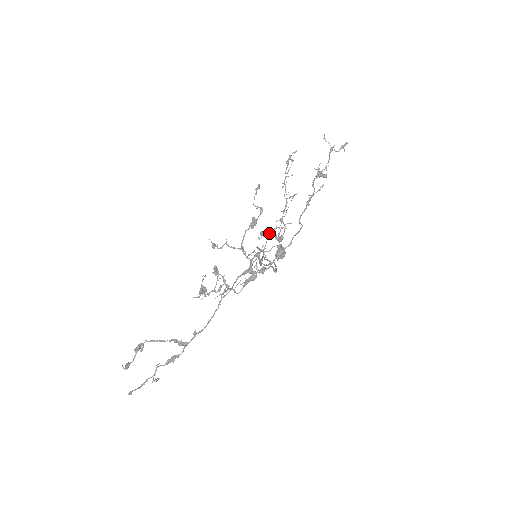
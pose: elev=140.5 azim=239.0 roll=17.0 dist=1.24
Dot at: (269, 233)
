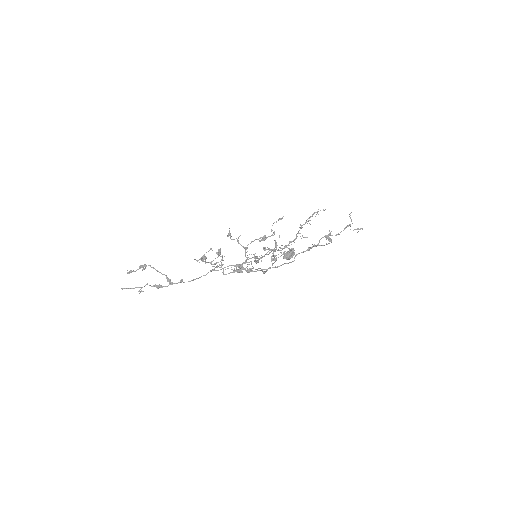
Dot at: (271, 250)
